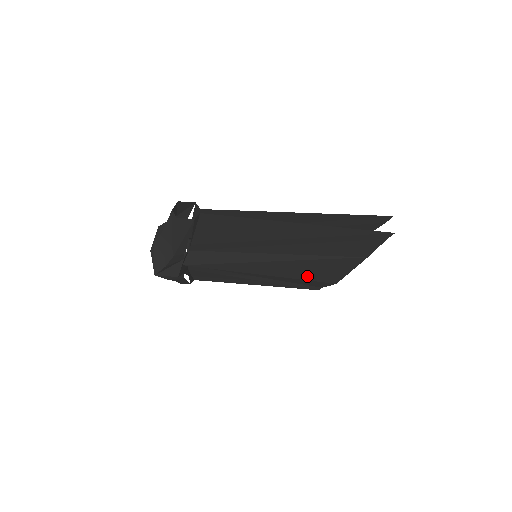
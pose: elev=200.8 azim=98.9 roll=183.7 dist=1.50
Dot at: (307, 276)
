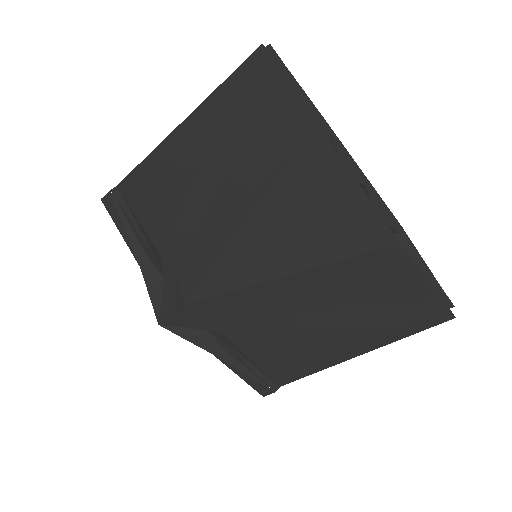
Dot at: (328, 245)
